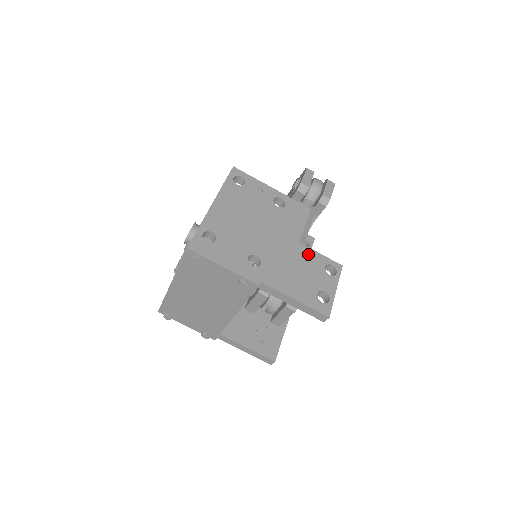
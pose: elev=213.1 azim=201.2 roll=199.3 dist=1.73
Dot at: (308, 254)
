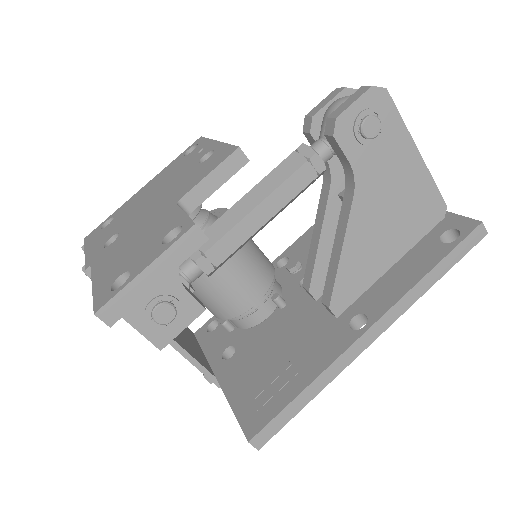
Dot at: (168, 217)
